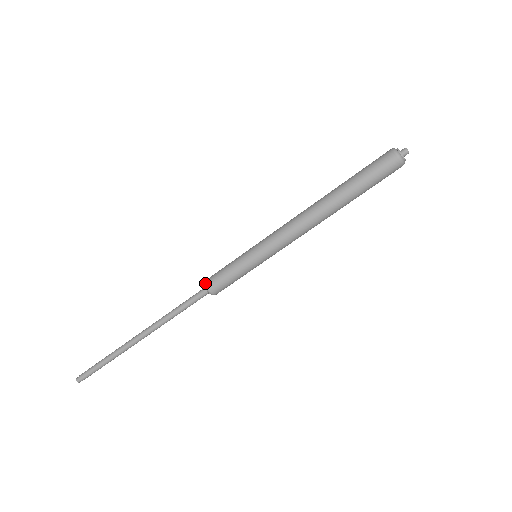
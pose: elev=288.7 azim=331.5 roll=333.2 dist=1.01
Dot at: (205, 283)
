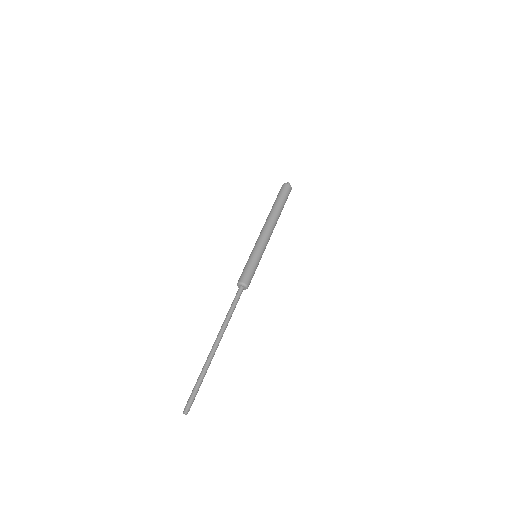
Dot at: (239, 282)
